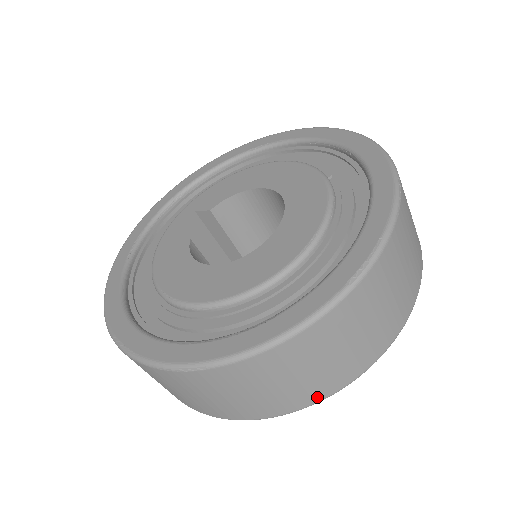
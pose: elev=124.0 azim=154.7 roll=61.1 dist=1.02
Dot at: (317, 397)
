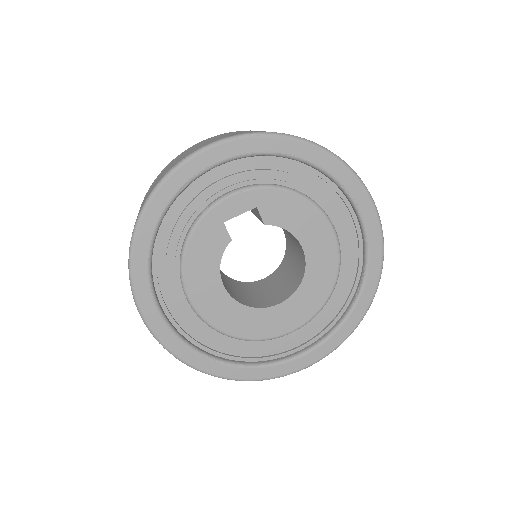
Dot at: occluded
